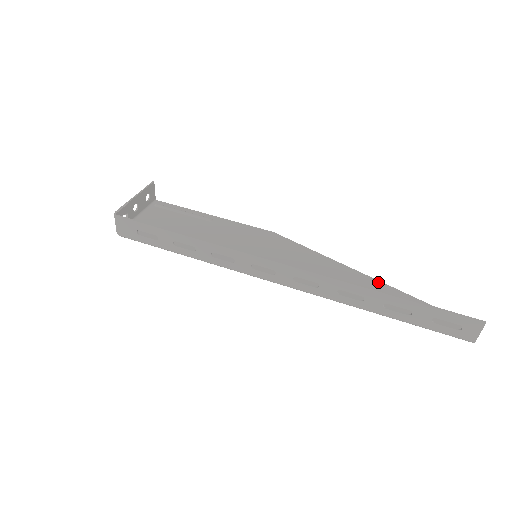
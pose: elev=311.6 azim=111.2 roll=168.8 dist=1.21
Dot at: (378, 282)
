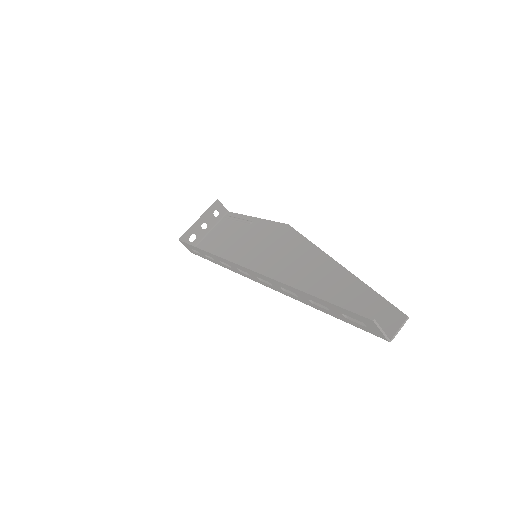
Dot at: (341, 269)
